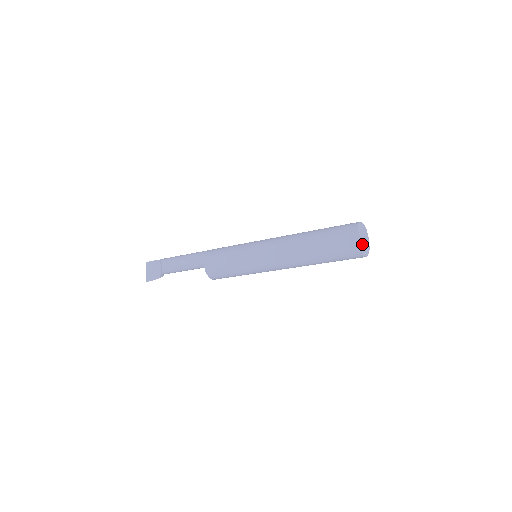
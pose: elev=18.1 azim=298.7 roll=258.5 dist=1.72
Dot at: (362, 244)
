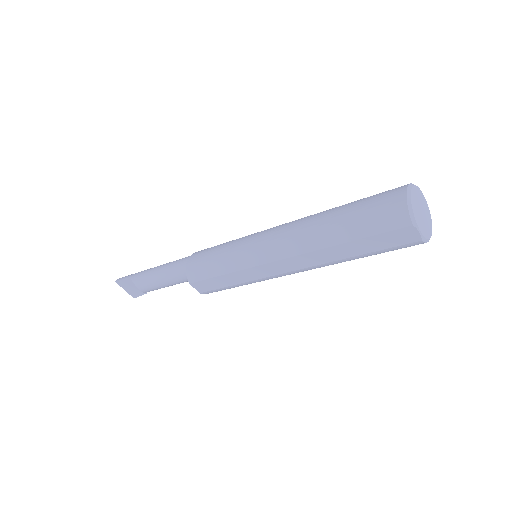
Dot at: (425, 236)
